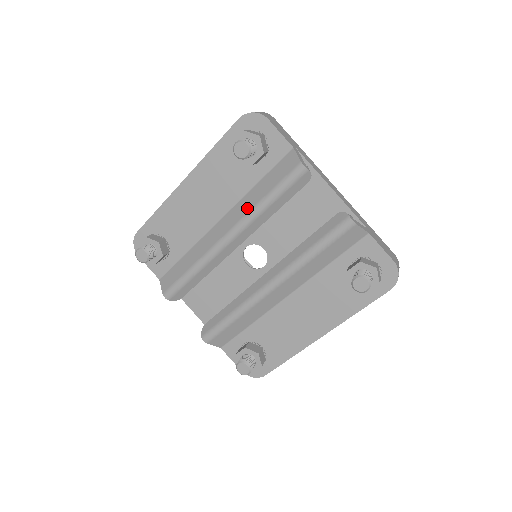
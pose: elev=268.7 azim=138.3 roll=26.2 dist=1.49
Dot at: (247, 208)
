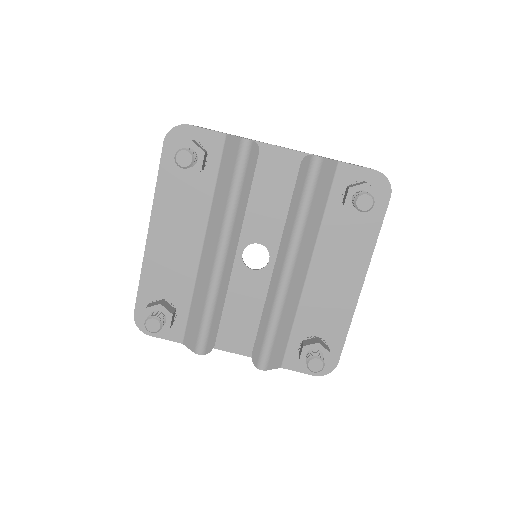
Dot at: (221, 213)
